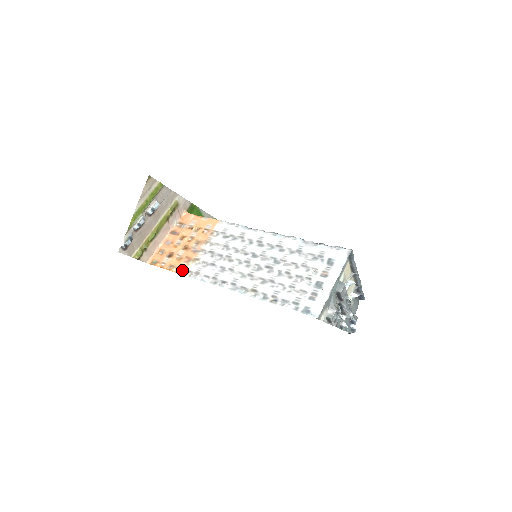
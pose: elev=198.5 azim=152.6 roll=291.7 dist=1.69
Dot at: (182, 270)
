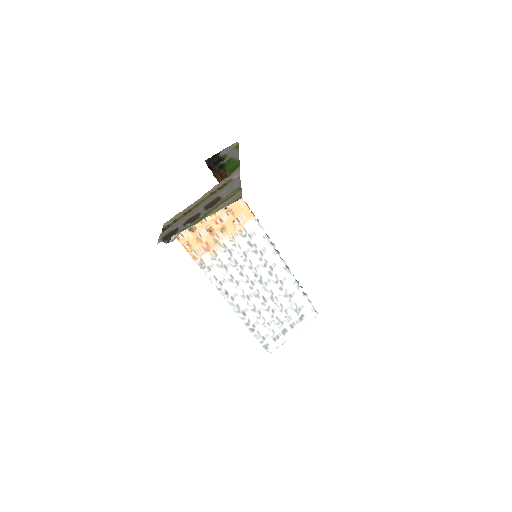
Dot at: (197, 257)
